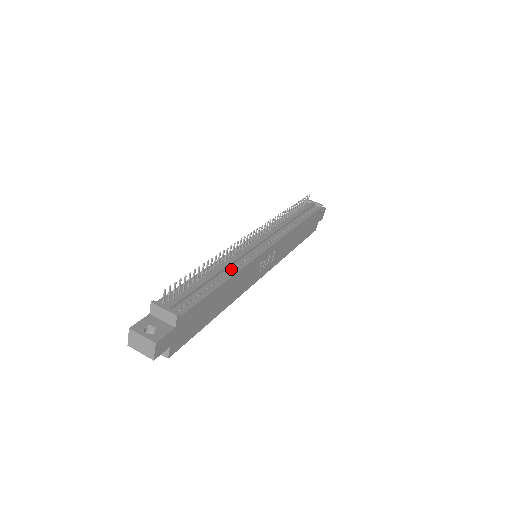
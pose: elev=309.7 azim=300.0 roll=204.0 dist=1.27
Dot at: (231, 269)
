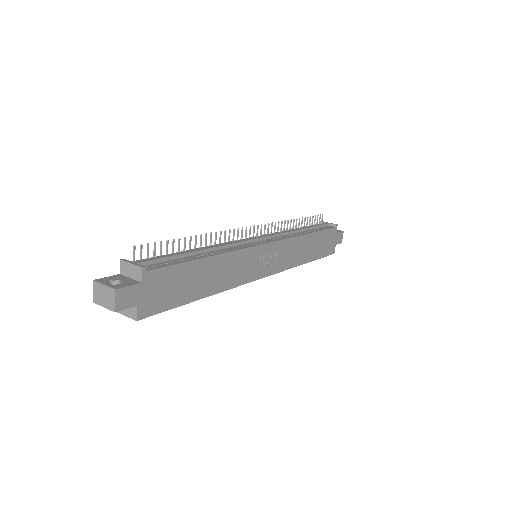
Dot at: (218, 251)
